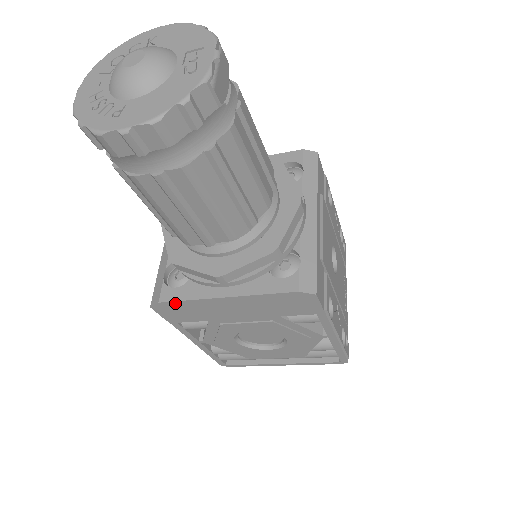
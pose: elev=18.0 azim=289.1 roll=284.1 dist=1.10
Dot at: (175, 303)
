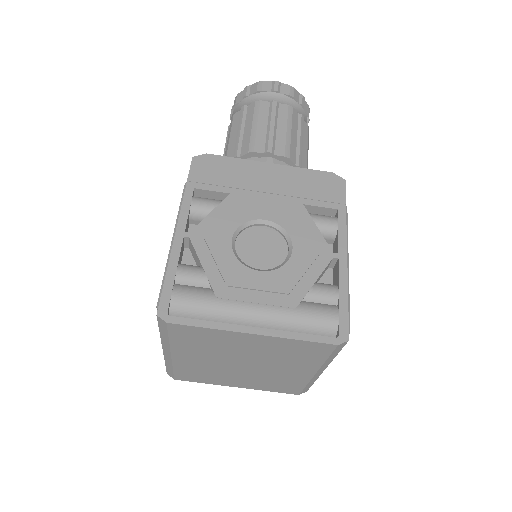
Dot at: (221, 159)
